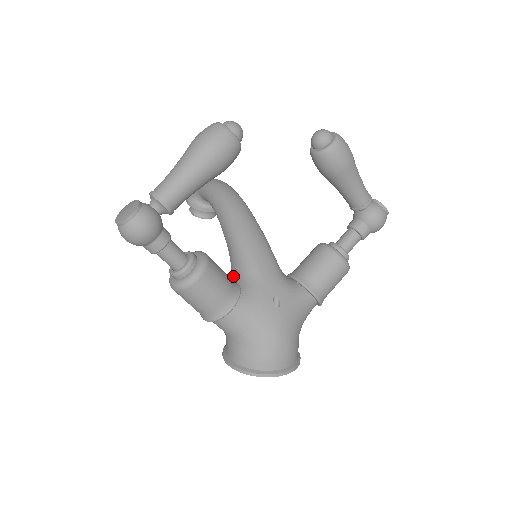
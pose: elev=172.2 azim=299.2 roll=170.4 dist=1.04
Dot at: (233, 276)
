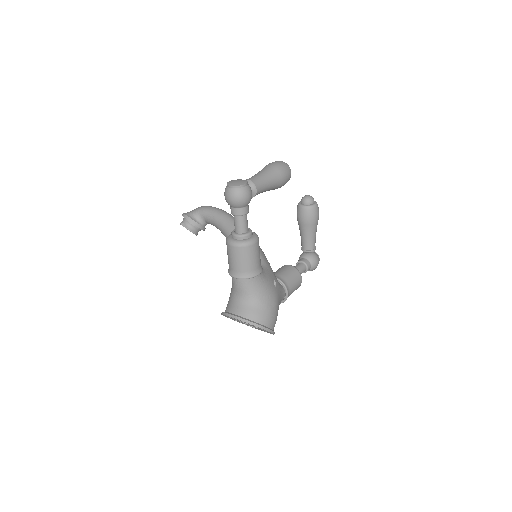
Dot at: occluded
